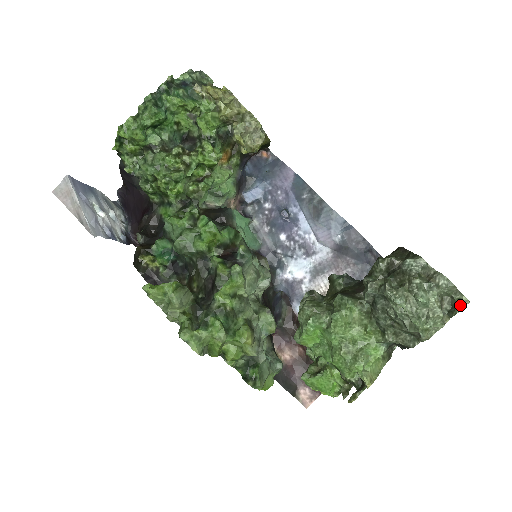
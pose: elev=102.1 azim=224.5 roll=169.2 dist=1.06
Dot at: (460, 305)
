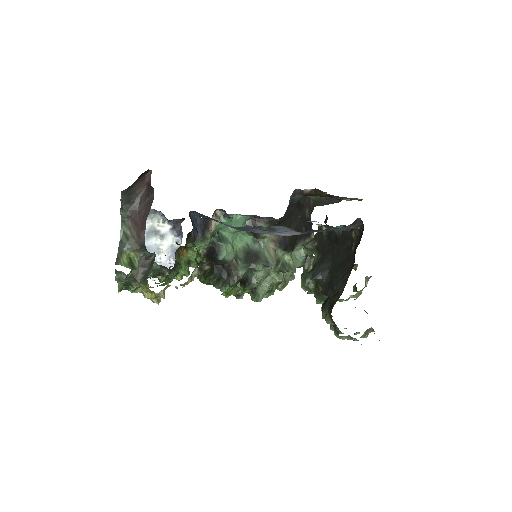
Dot at: occluded
